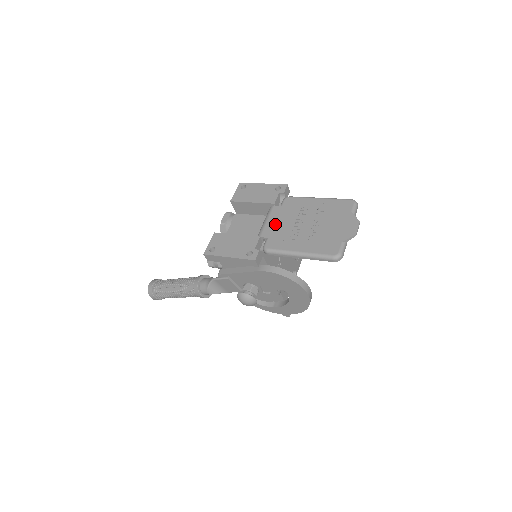
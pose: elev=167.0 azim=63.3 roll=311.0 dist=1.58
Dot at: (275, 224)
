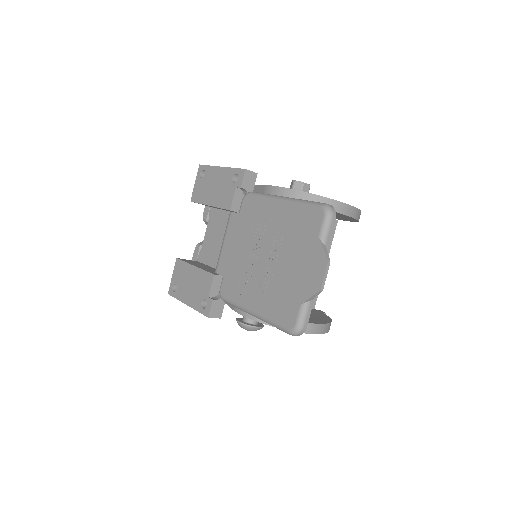
Dot at: (230, 251)
